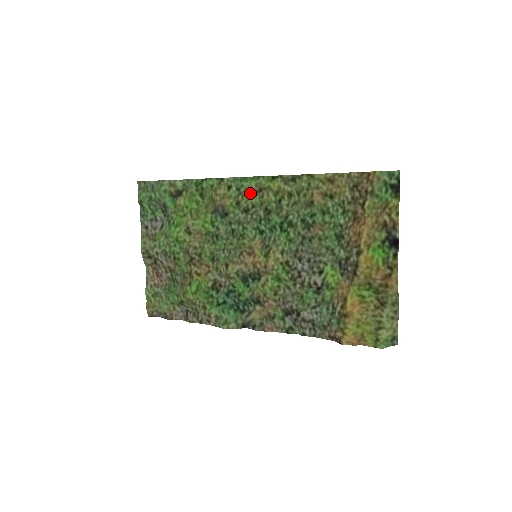
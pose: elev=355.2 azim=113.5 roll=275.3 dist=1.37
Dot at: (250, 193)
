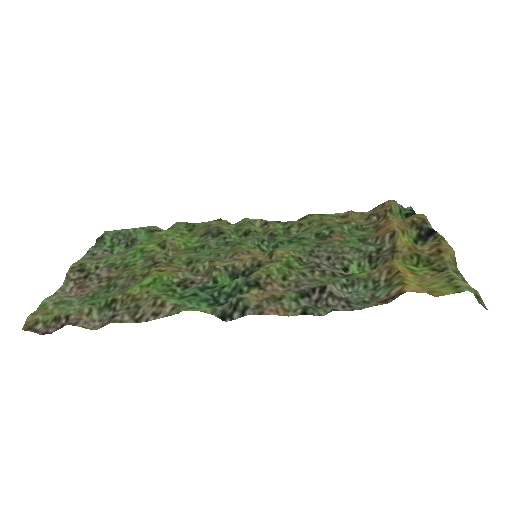
Dot at: (253, 225)
